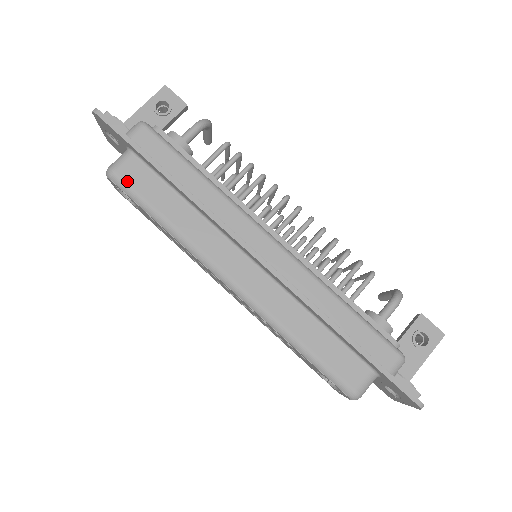
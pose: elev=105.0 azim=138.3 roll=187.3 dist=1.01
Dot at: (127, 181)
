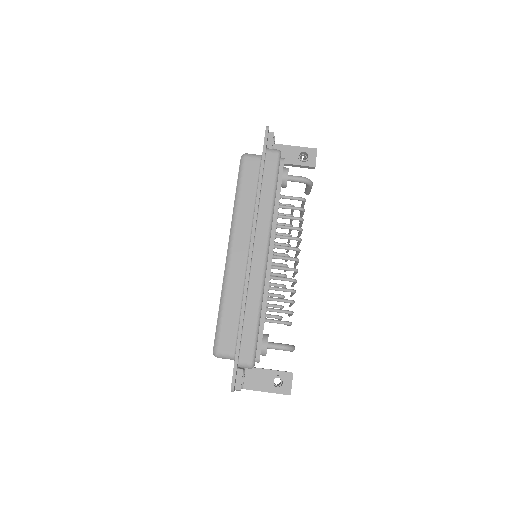
Dot at: (245, 166)
